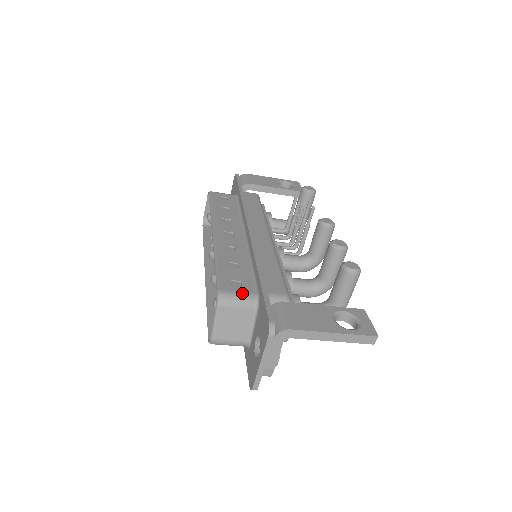
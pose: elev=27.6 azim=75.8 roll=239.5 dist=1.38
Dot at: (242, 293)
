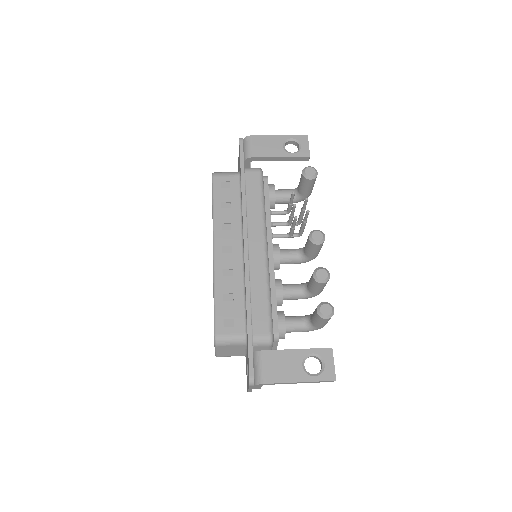
Dot at: (234, 335)
